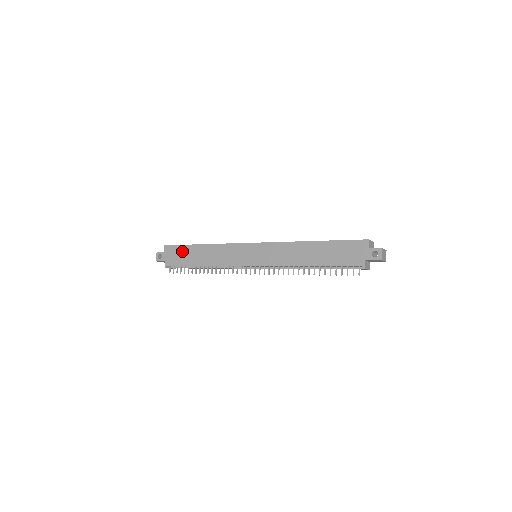
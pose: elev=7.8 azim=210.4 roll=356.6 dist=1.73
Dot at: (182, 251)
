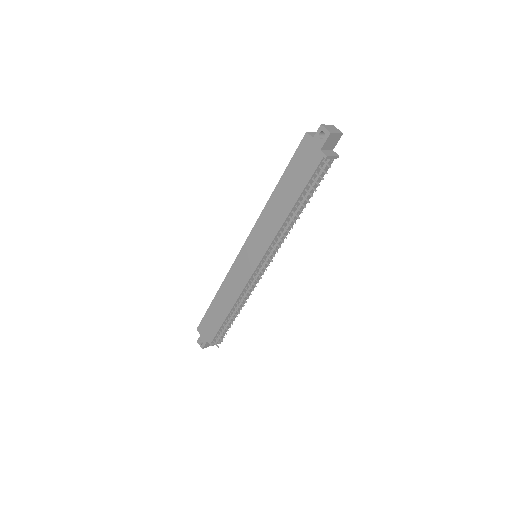
Dot at: (209, 318)
